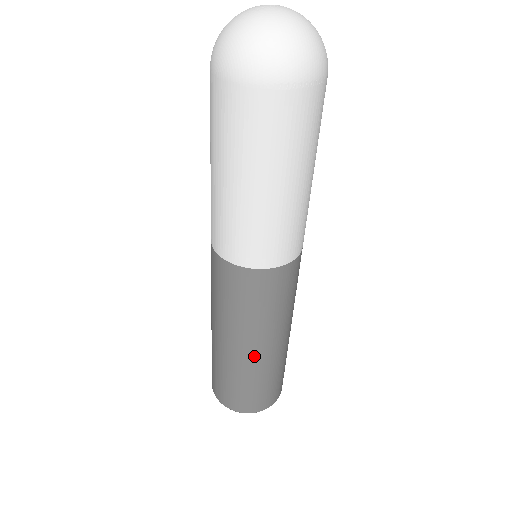
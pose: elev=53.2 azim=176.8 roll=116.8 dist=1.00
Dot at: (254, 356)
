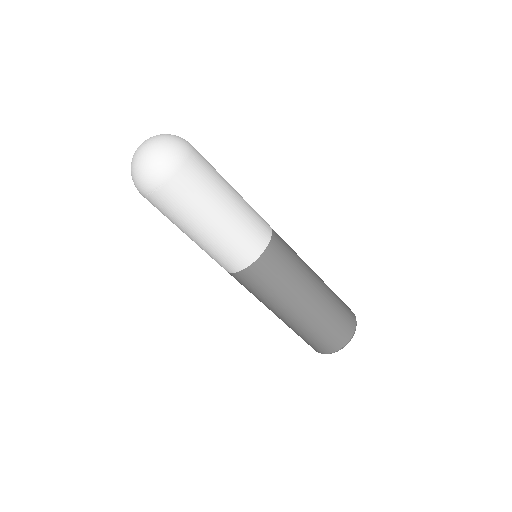
Dot at: (282, 319)
